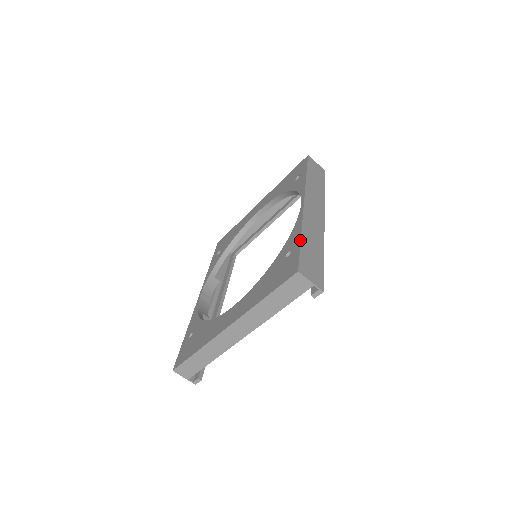
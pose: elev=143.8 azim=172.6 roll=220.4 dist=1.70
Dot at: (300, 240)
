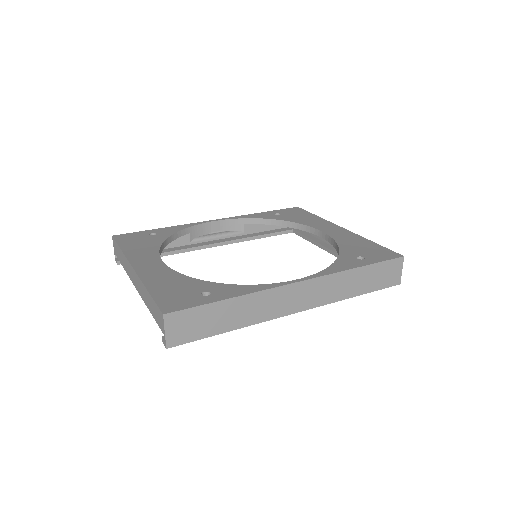
Dot at: (221, 300)
